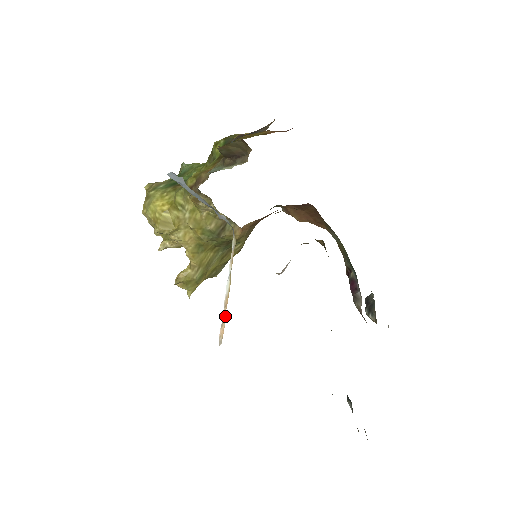
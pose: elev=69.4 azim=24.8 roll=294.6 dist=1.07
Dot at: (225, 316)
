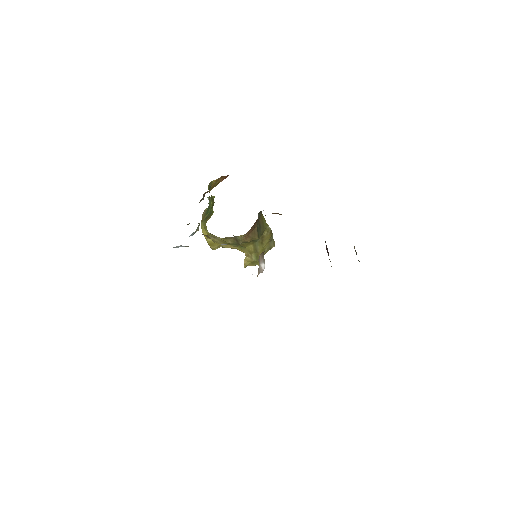
Dot at: occluded
